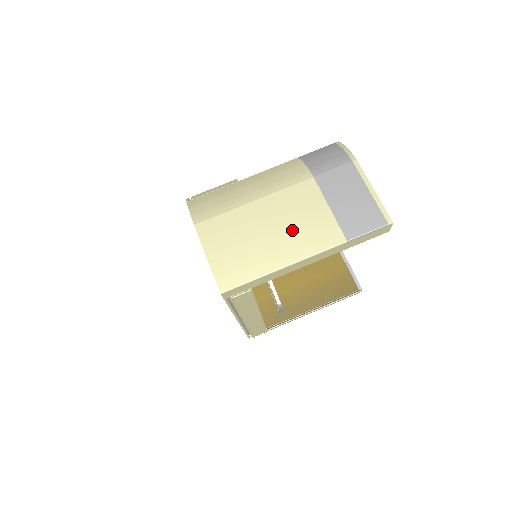
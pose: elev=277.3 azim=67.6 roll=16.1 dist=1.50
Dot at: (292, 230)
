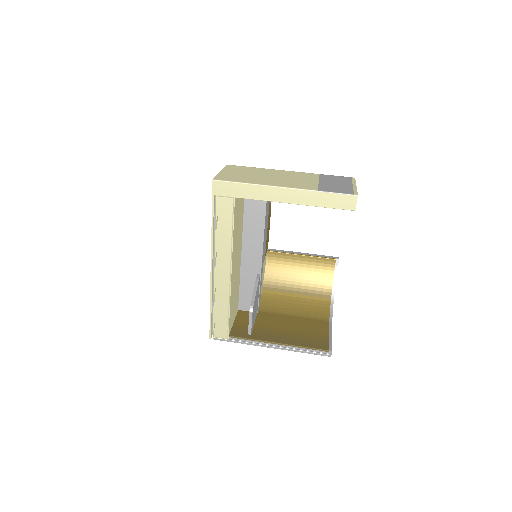
Dot at: (285, 180)
